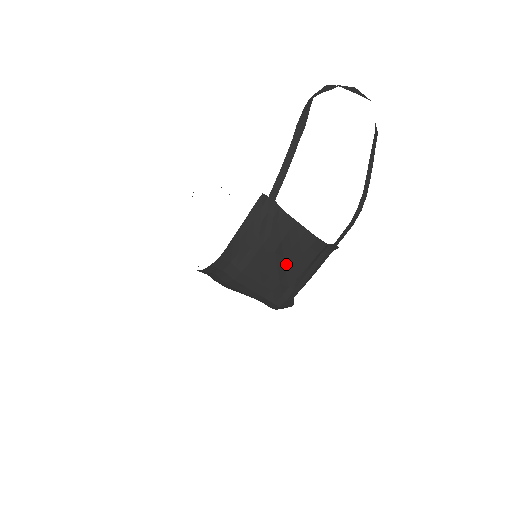
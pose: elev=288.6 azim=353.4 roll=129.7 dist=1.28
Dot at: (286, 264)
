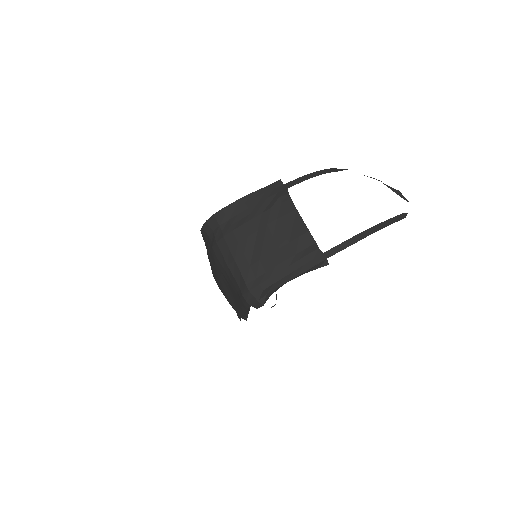
Dot at: (273, 245)
